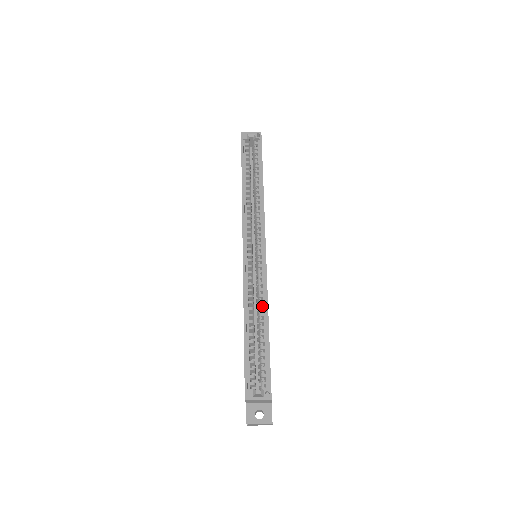
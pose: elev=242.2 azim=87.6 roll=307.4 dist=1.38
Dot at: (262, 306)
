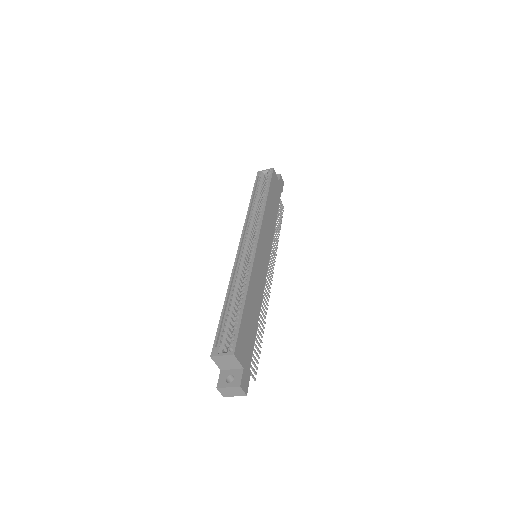
Dot at: occluded
